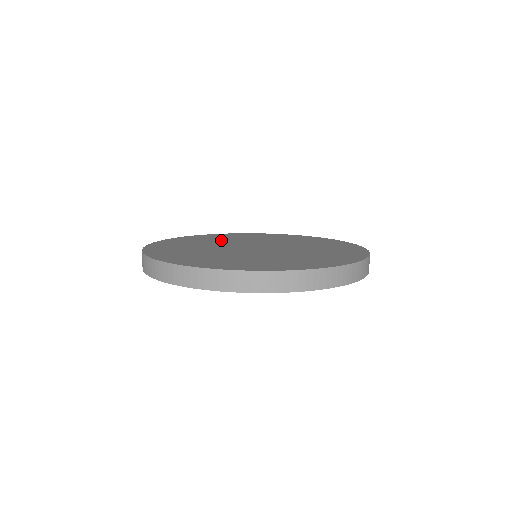
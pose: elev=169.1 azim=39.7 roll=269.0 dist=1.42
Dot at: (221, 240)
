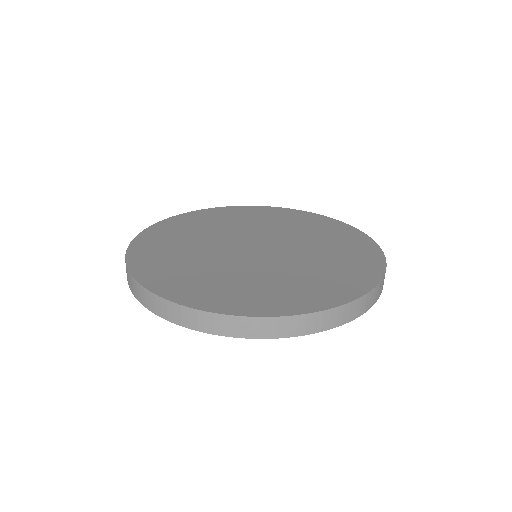
Dot at: (188, 246)
